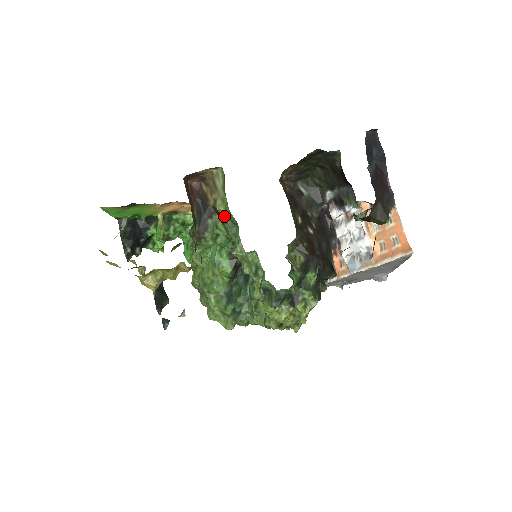
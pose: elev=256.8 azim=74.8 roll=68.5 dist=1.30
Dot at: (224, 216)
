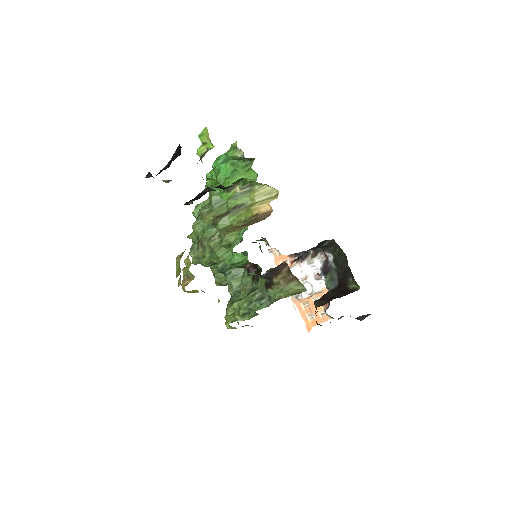
Dot at: (270, 290)
